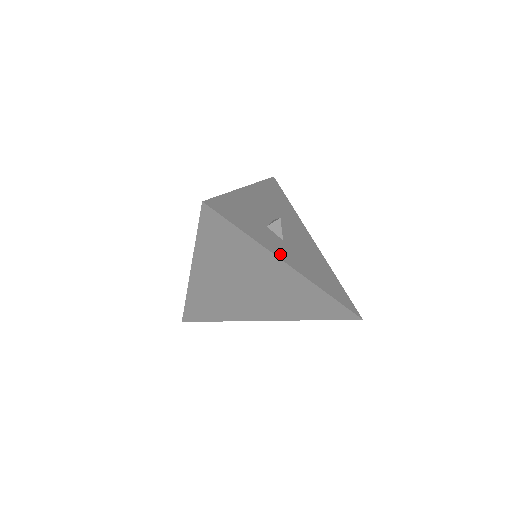
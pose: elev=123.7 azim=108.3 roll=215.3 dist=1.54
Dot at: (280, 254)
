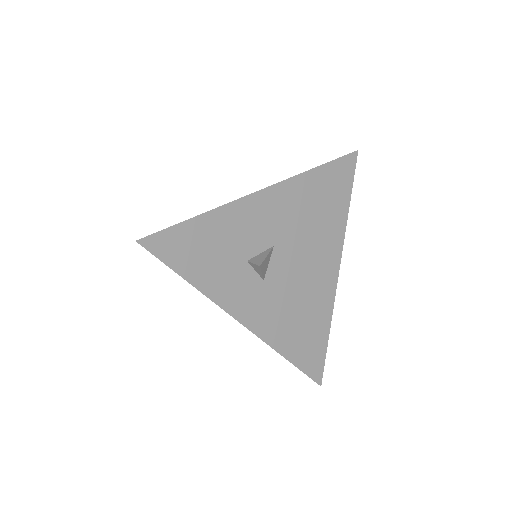
Dot at: (235, 306)
